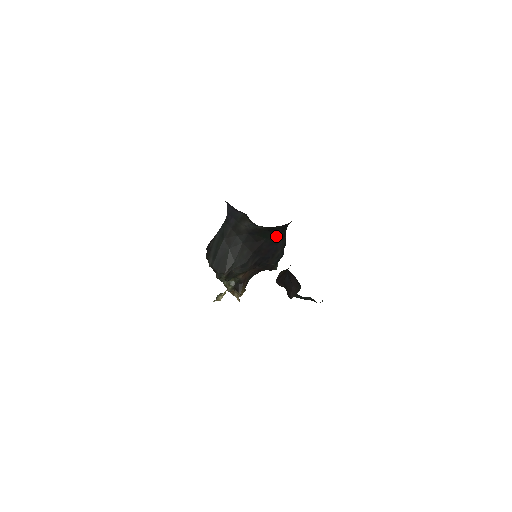
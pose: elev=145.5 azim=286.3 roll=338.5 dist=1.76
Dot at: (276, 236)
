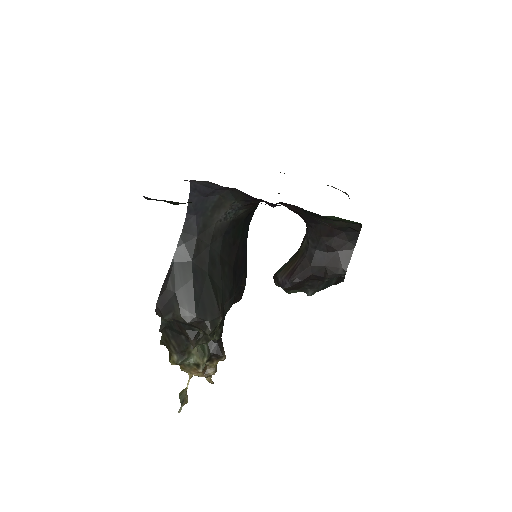
Dot at: (247, 230)
